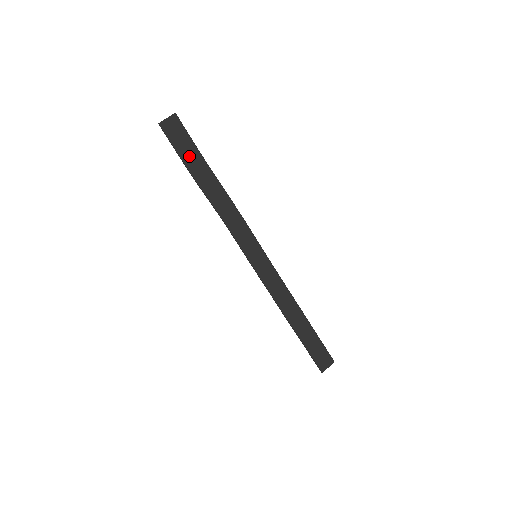
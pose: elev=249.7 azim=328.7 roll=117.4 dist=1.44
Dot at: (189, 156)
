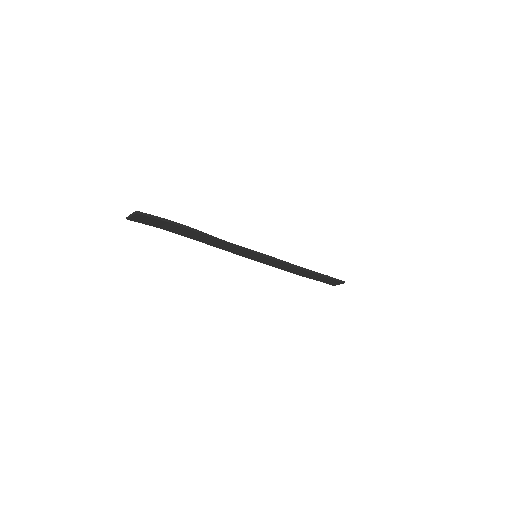
Dot at: (166, 227)
